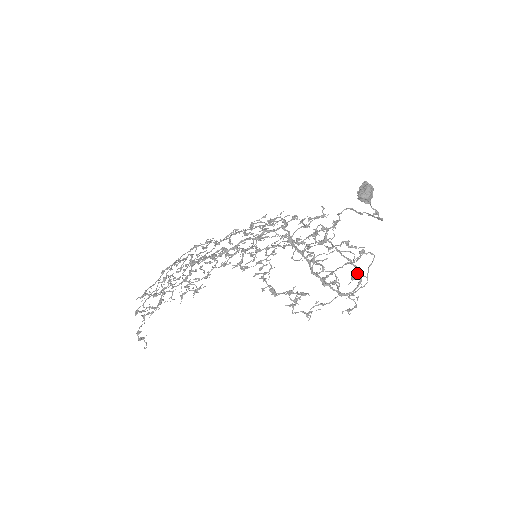
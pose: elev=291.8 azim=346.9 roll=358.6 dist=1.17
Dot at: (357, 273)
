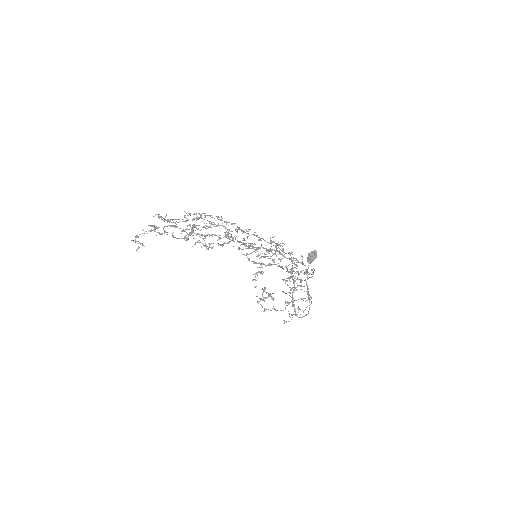
Dot at: occluded
